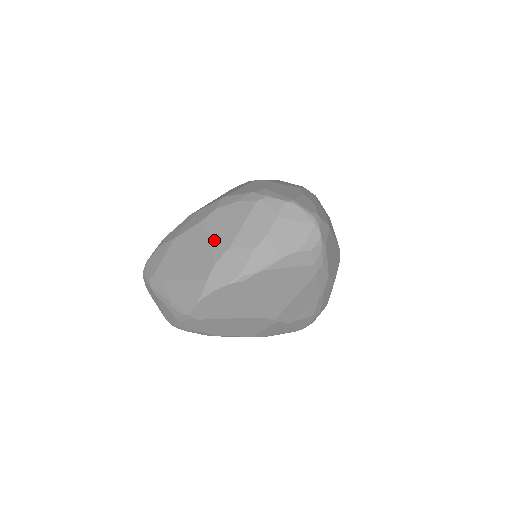
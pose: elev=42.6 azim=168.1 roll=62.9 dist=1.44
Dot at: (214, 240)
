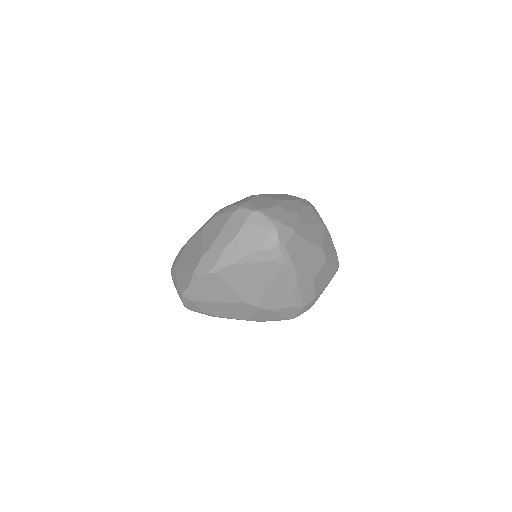
Dot at: (205, 241)
